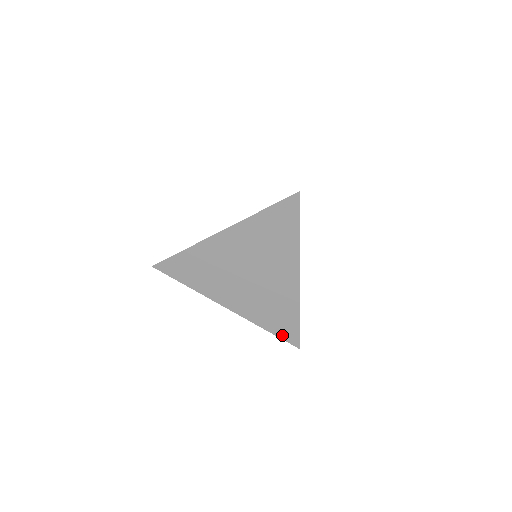
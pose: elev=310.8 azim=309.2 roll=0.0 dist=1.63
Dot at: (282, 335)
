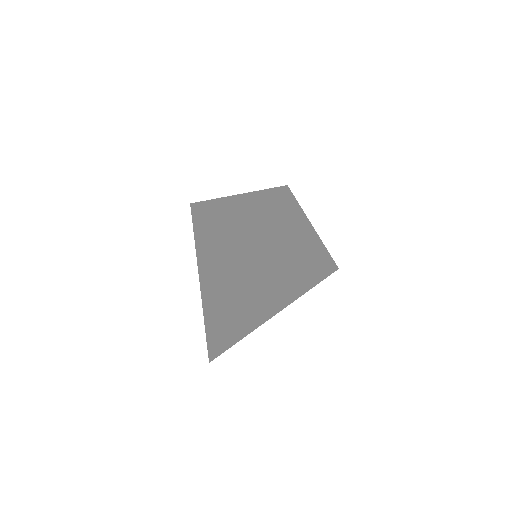
Dot at: (324, 277)
